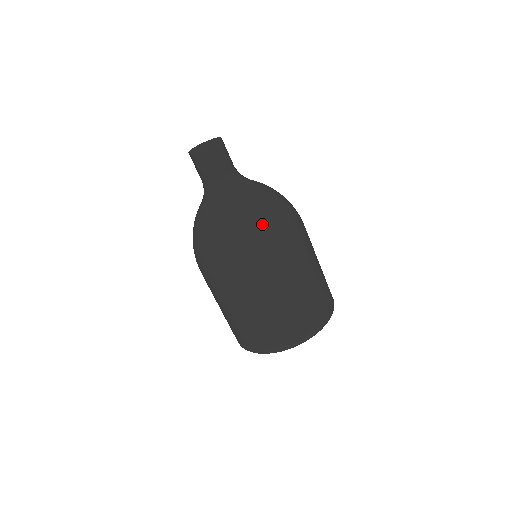
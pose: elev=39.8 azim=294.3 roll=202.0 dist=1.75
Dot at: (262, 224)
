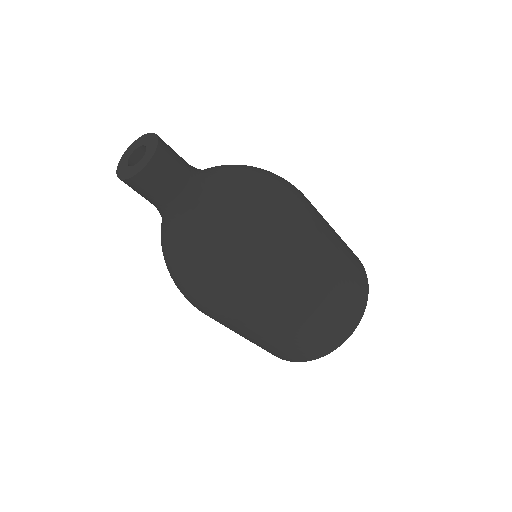
Dot at: (221, 283)
